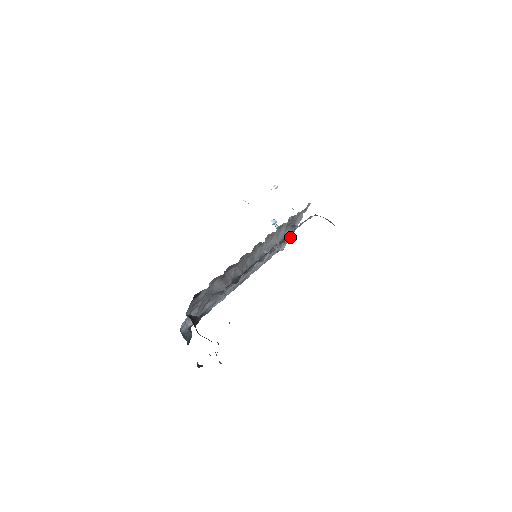
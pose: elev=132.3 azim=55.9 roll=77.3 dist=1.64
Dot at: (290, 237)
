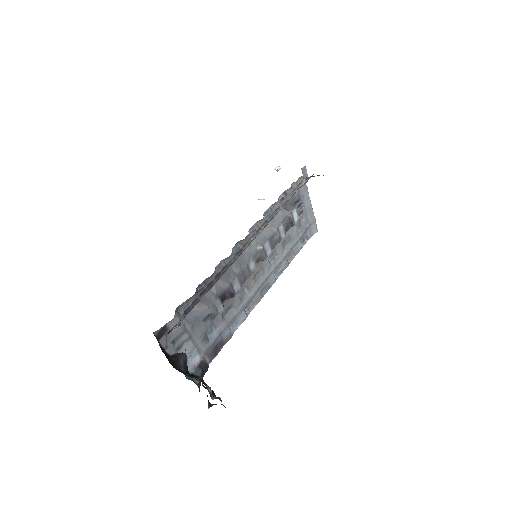
Dot at: (313, 214)
